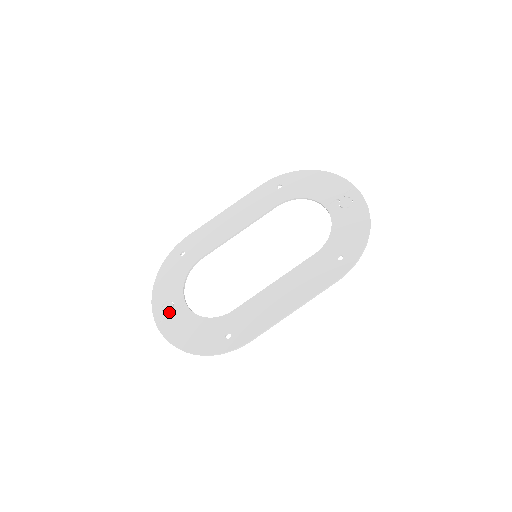
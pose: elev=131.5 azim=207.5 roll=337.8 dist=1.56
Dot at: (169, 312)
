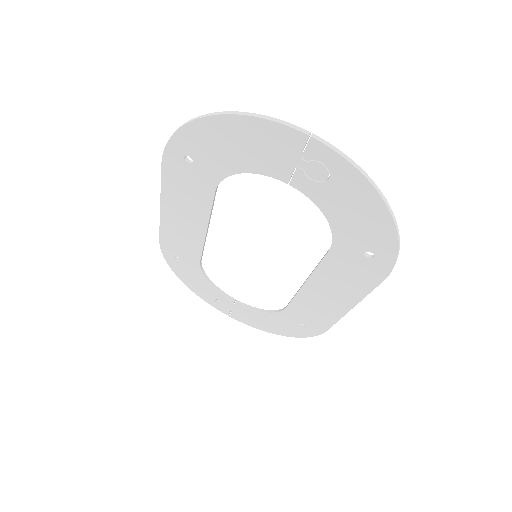
Dot at: (228, 308)
